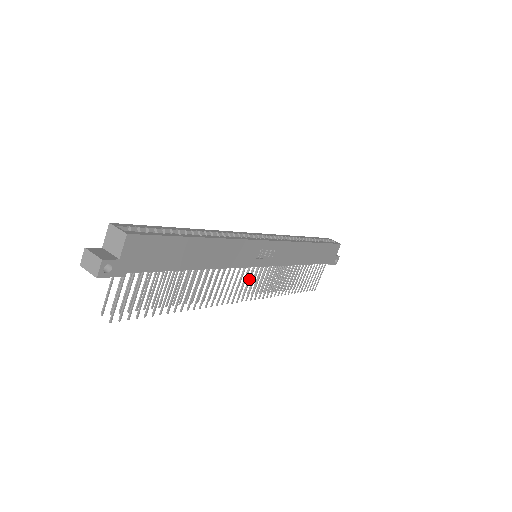
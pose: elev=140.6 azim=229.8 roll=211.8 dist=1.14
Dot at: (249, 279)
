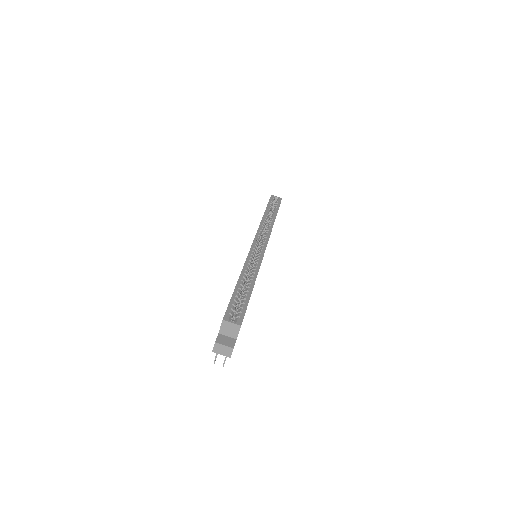
Dot at: occluded
